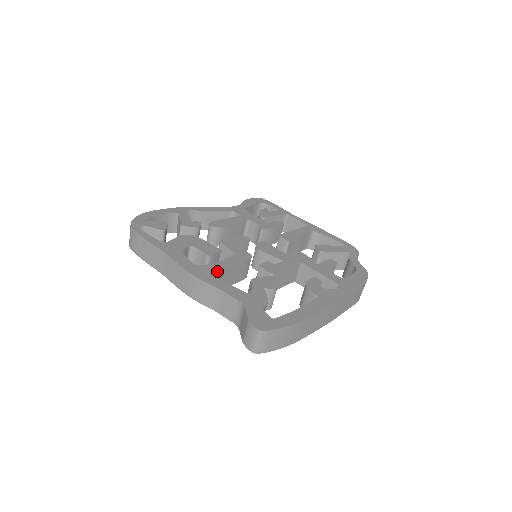
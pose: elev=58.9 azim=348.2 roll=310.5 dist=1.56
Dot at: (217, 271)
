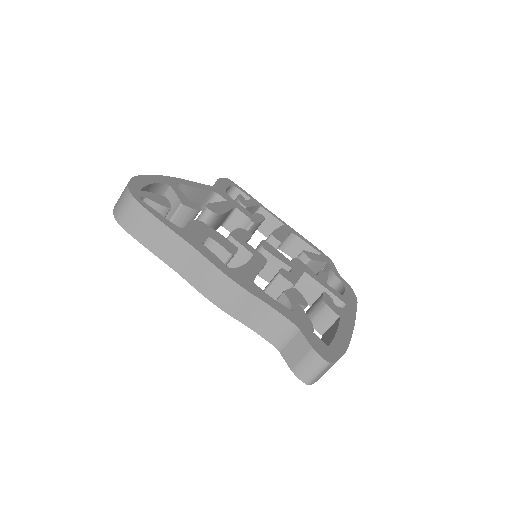
Dot at: (252, 278)
